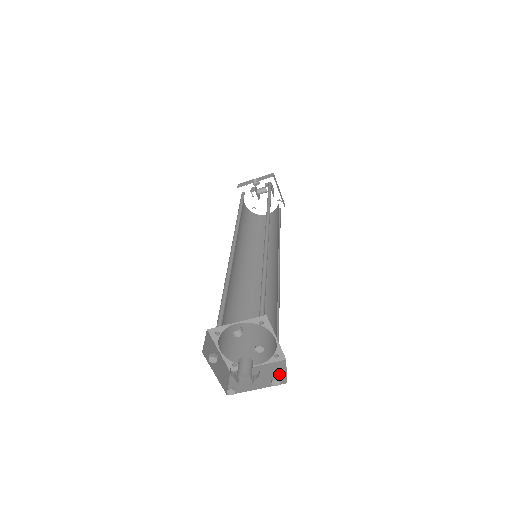
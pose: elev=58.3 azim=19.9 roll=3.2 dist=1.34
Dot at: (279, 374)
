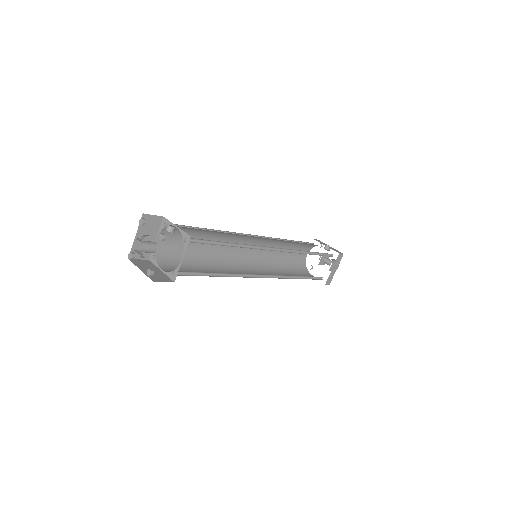
Dot at: (160, 279)
